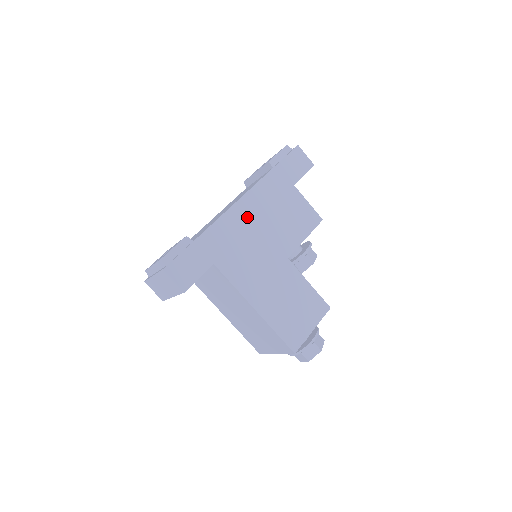
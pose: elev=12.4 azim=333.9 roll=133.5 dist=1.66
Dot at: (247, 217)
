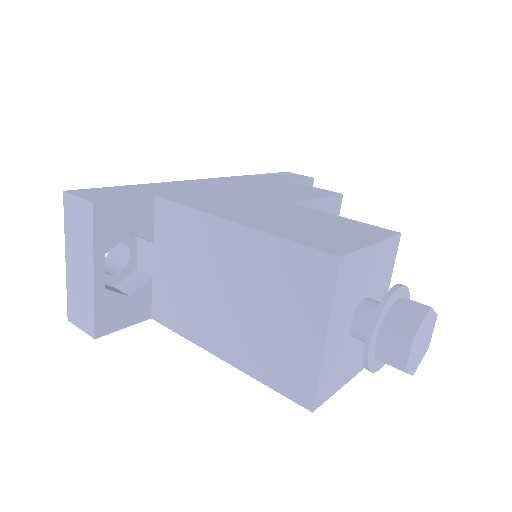
Dot at: (217, 185)
